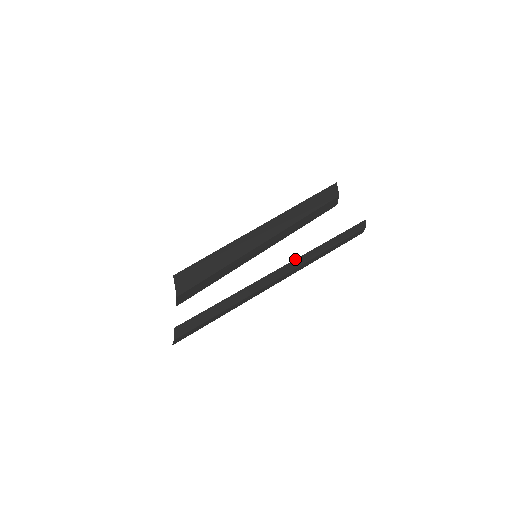
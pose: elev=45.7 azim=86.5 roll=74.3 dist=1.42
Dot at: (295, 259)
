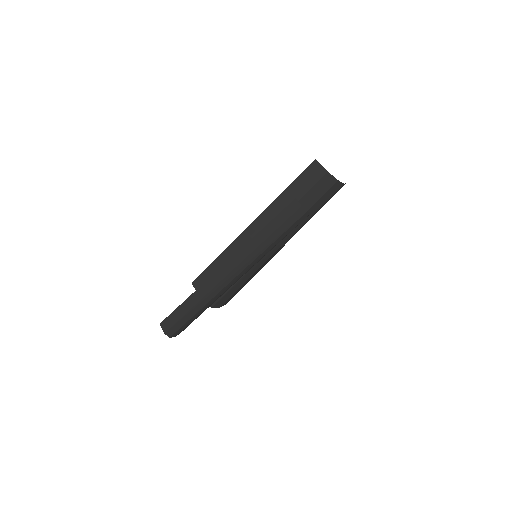
Dot at: (232, 256)
